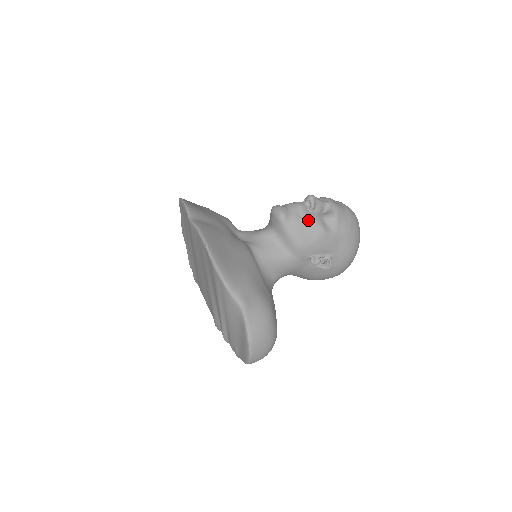
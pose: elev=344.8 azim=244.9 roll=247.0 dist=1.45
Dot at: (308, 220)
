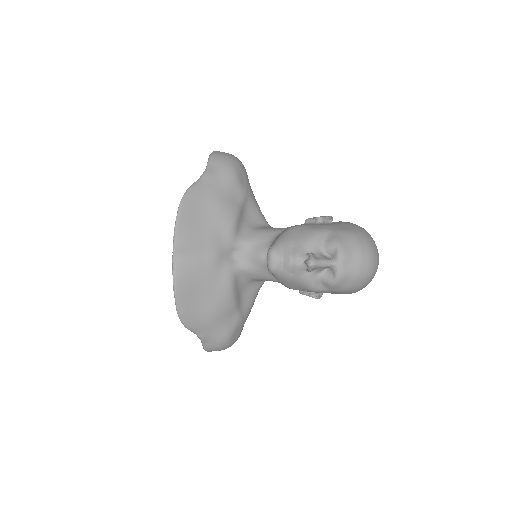
Dot at: (299, 279)
